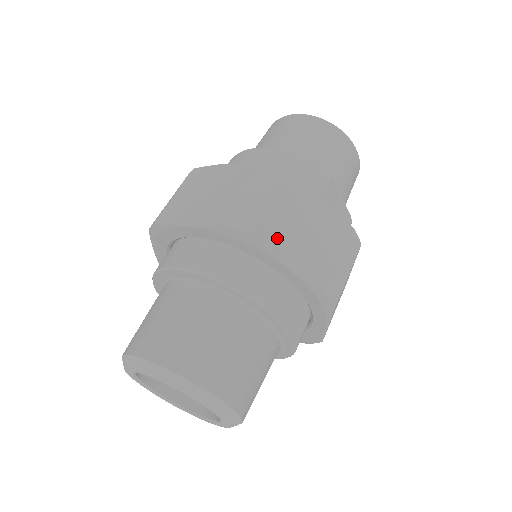
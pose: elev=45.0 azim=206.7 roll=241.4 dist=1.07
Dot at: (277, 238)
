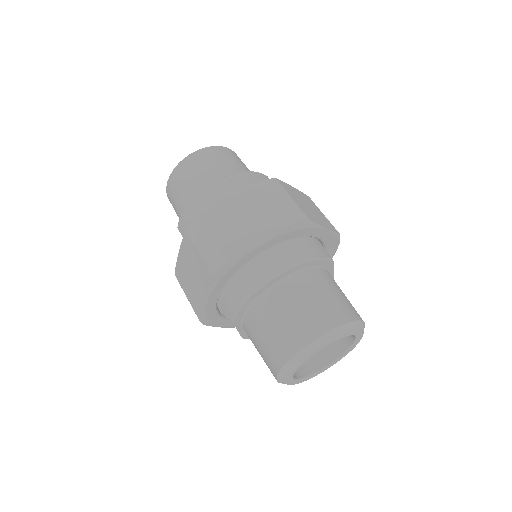
Dot at: (312, 216)
